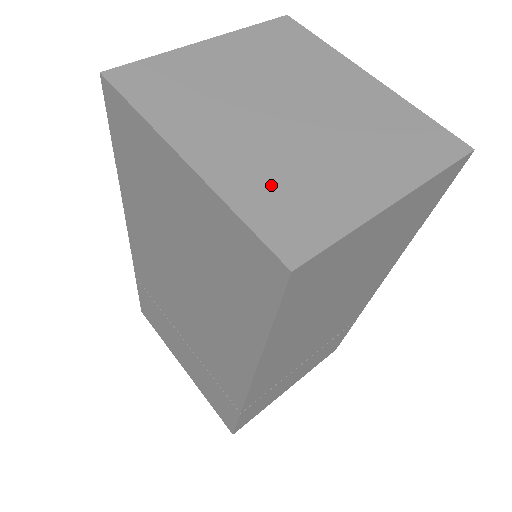
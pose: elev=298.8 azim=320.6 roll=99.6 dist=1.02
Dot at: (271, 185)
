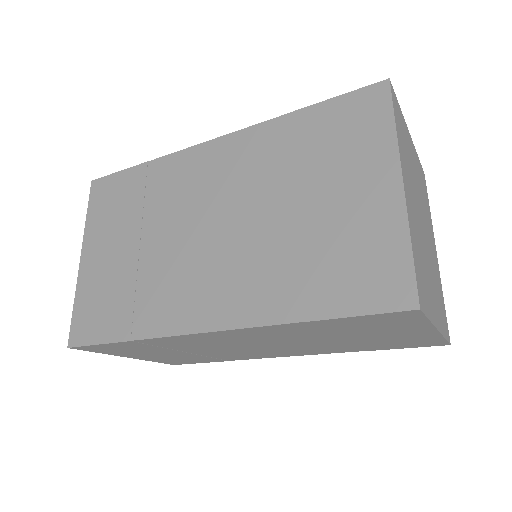
Dot at: (419, 252)
